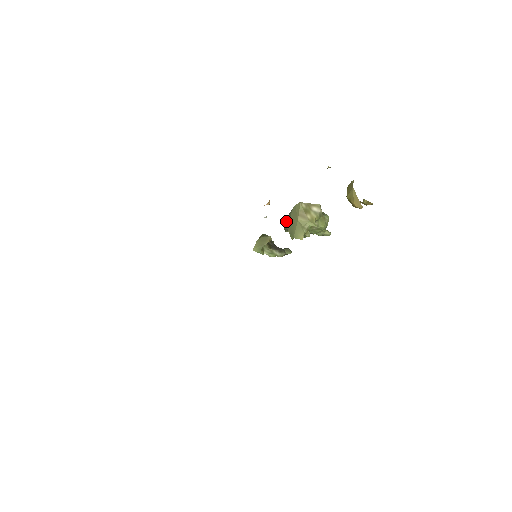
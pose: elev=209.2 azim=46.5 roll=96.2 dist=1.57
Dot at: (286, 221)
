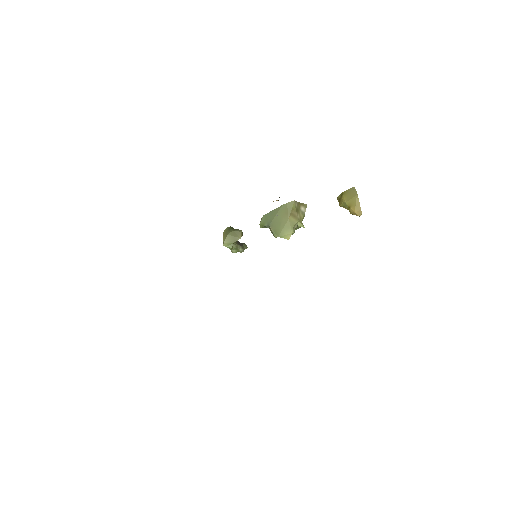
Dot at: (266, 217)
